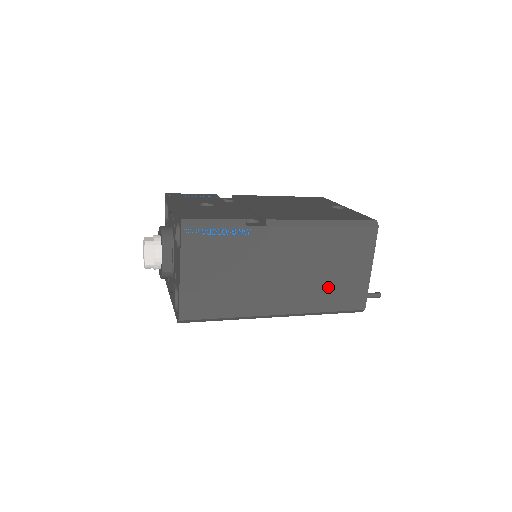
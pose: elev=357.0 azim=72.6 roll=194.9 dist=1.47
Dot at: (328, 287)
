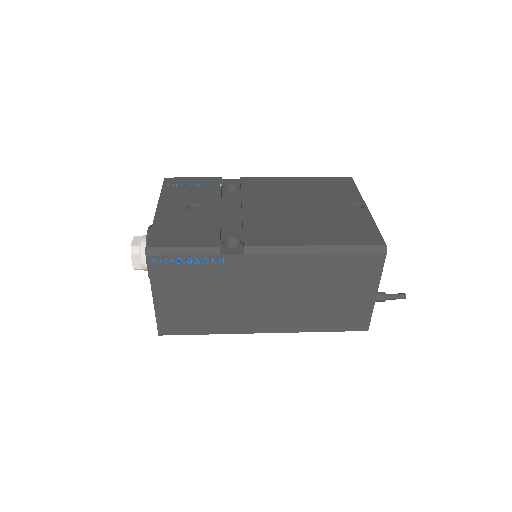
Dot at: (322, 310)
